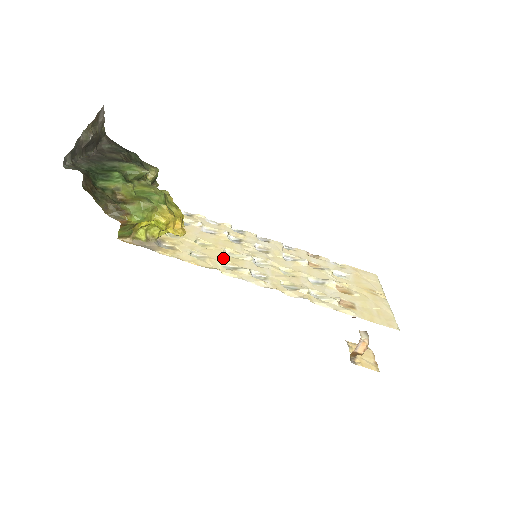
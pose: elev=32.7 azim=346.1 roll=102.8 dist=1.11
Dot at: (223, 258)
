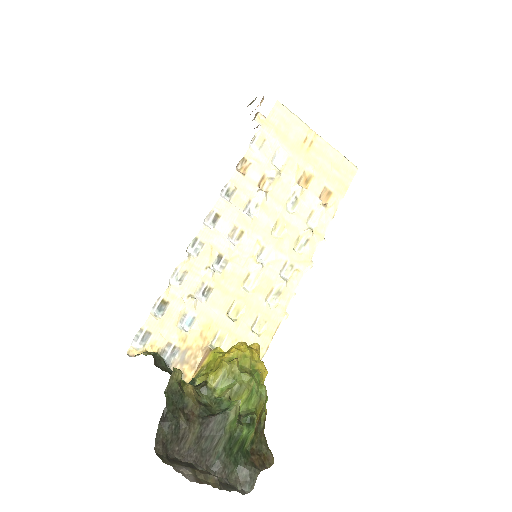
Dot at: (262, 299)
